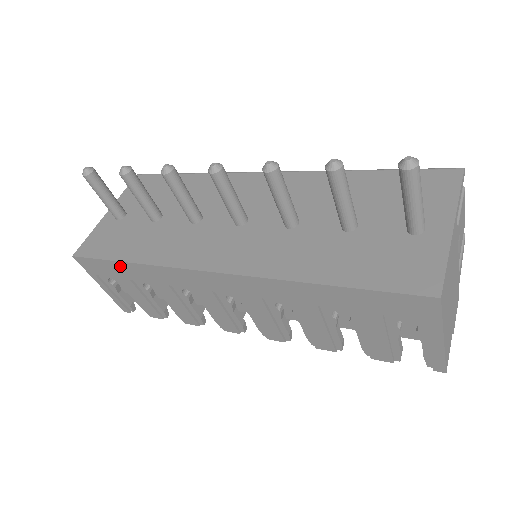
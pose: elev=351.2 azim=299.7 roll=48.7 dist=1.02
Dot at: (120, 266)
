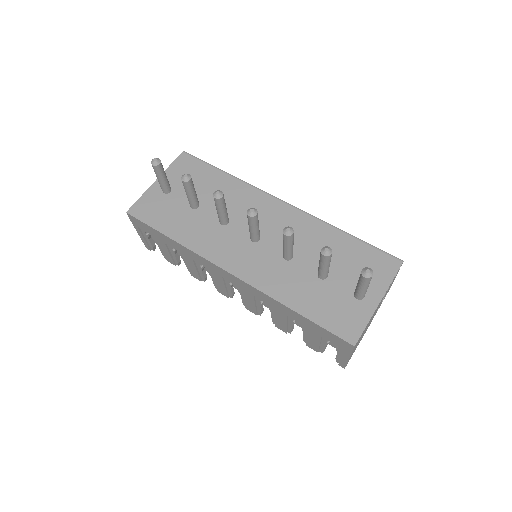
Dot at: (162, 235)
